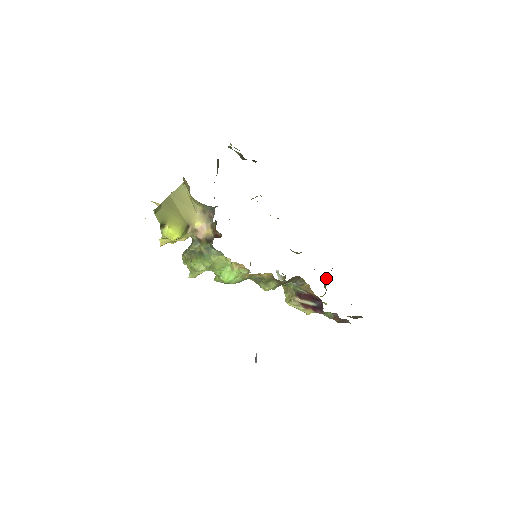
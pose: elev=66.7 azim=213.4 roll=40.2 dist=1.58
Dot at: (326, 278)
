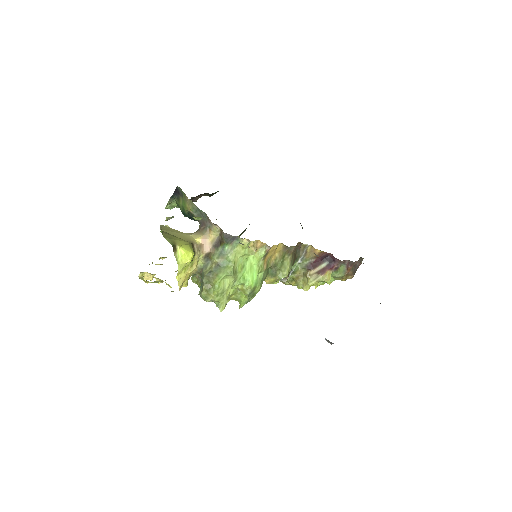
Dot at: occluded
